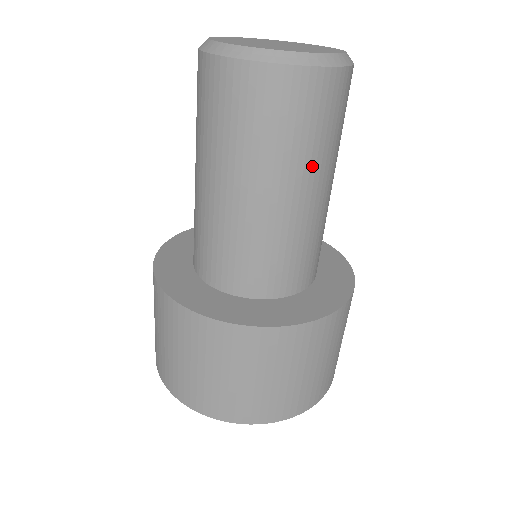
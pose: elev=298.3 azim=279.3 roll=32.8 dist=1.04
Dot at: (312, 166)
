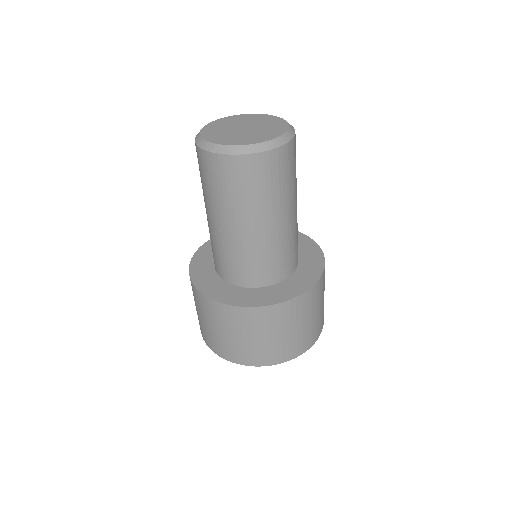
Dot at: (290, 197)
